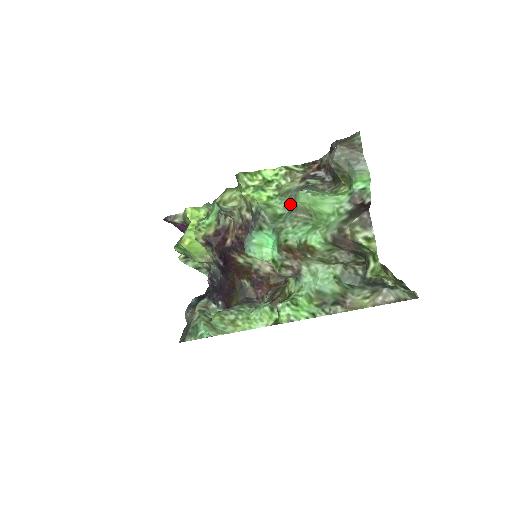
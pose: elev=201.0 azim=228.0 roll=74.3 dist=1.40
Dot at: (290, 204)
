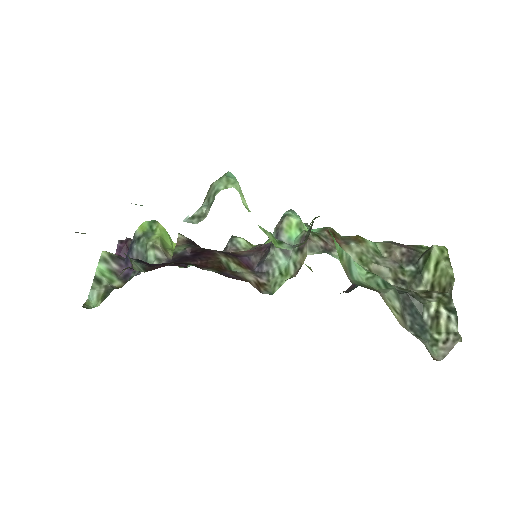
Dot at: occluded
